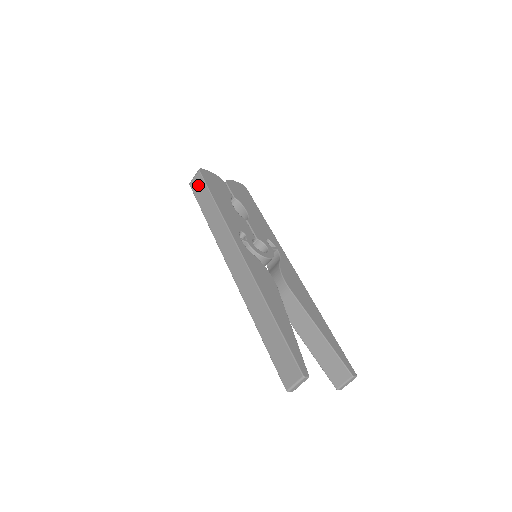
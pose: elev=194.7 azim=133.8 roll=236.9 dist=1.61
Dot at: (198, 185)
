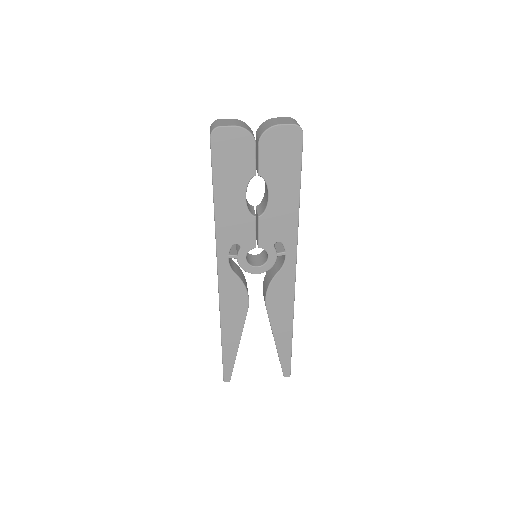
Dot at: occluded
